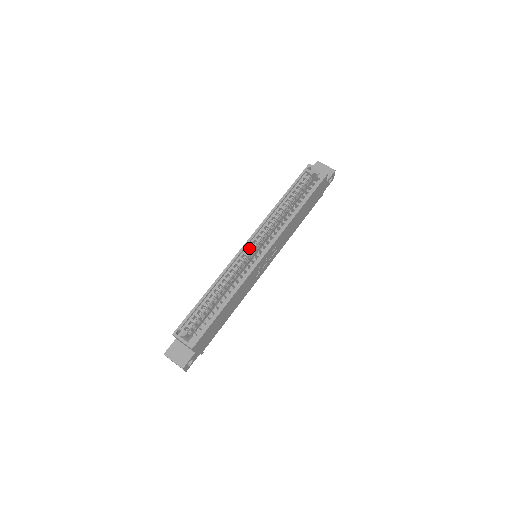
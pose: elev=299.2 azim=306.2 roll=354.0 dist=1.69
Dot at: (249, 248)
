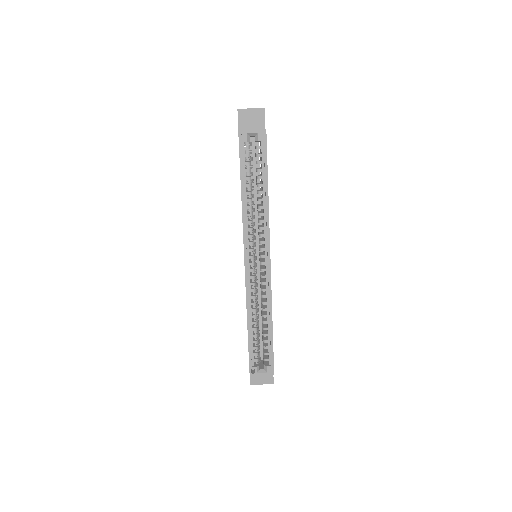
Dot at: (250, 263)
